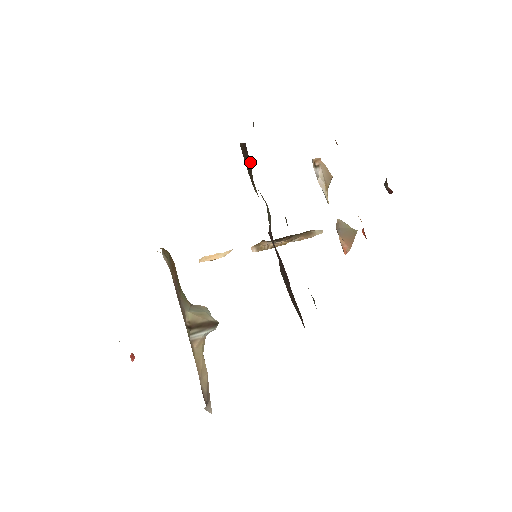
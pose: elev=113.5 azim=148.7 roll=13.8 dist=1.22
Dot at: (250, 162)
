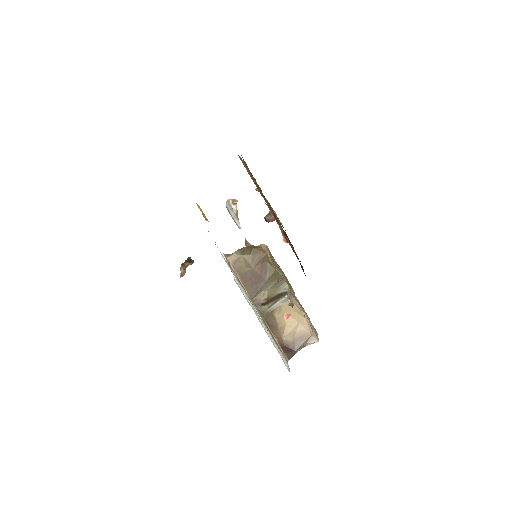
Dot at: occluded
